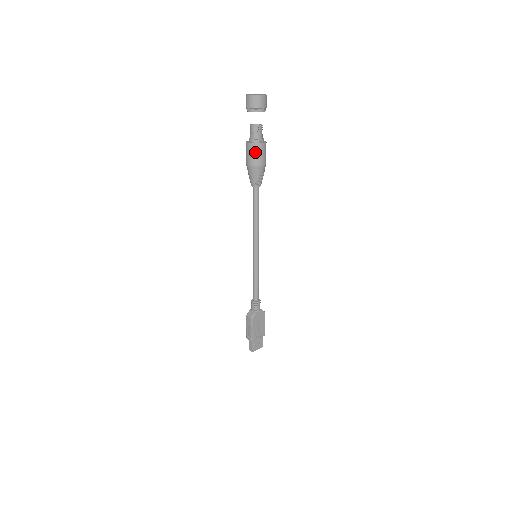
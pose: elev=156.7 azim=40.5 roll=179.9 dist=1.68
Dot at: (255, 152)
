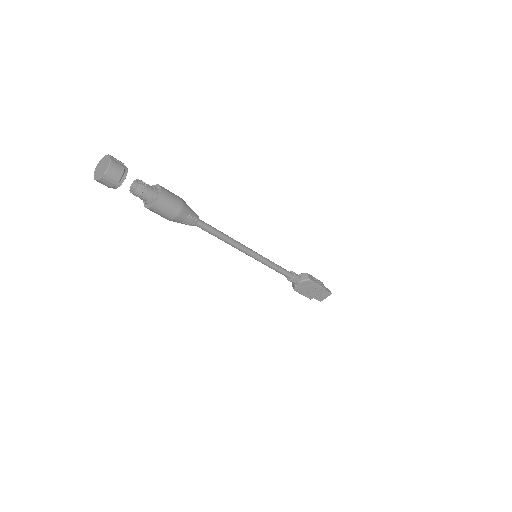
Dot at: (156, 213)
